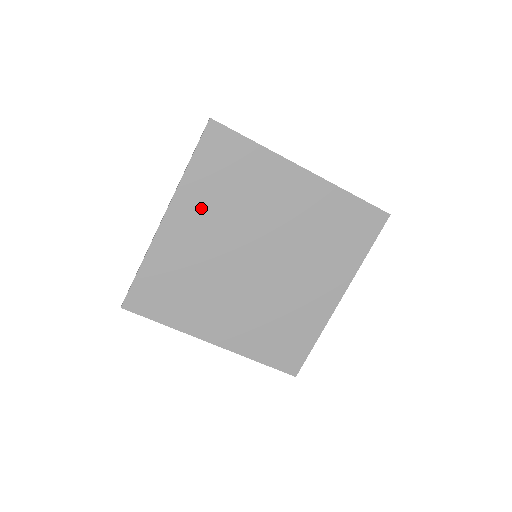
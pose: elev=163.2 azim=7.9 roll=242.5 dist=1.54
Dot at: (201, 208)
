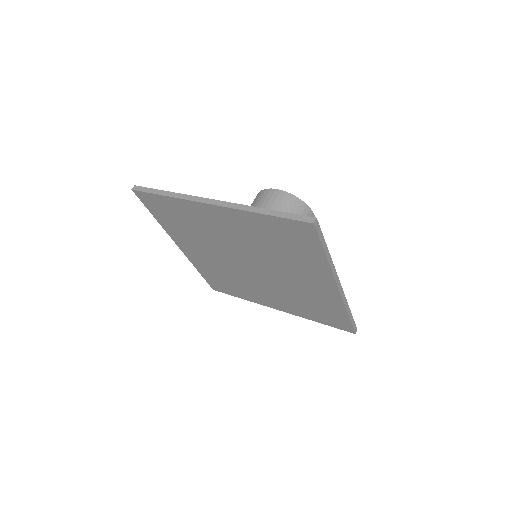
Dot at: (244, 228)
